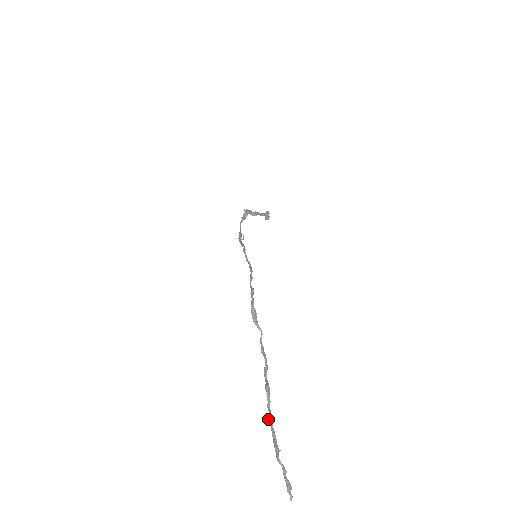
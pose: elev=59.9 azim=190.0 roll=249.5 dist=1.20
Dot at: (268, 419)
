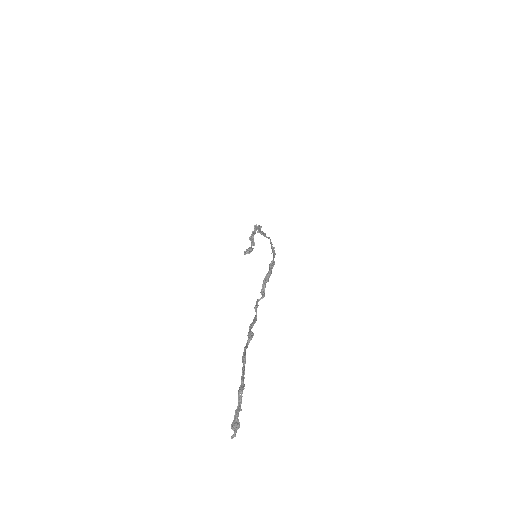
Dot at: (244, 356)
